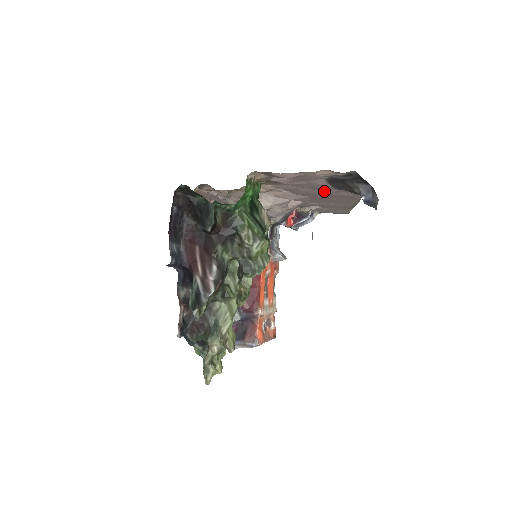
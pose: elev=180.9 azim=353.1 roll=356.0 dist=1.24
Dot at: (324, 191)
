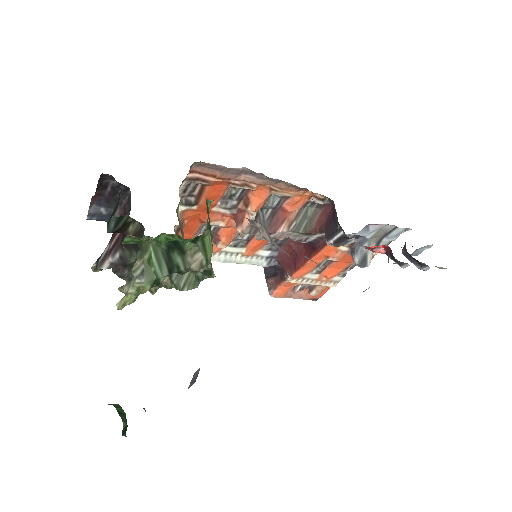
Dot at: occluded
